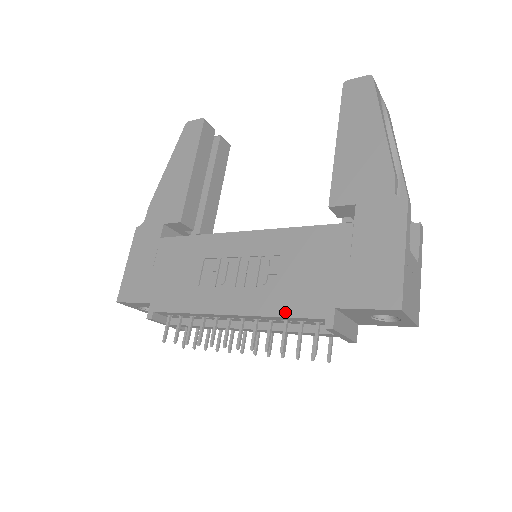
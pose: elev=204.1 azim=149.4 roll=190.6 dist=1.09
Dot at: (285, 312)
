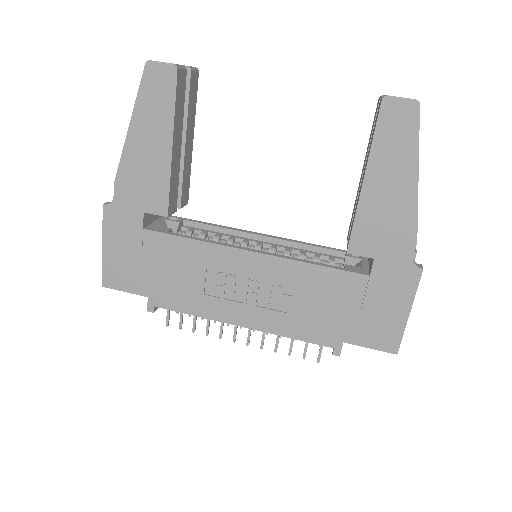
Dot at: (298, 336)
